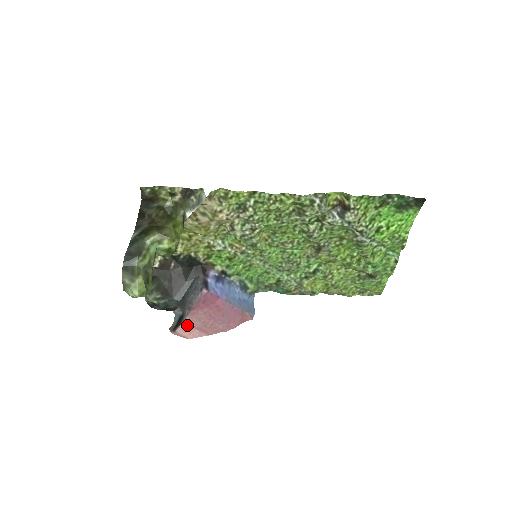
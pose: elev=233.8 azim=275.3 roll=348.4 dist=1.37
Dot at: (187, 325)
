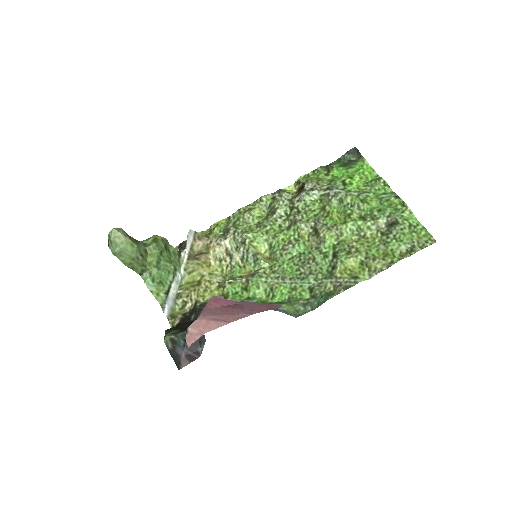
Dot at: (200, 320)
